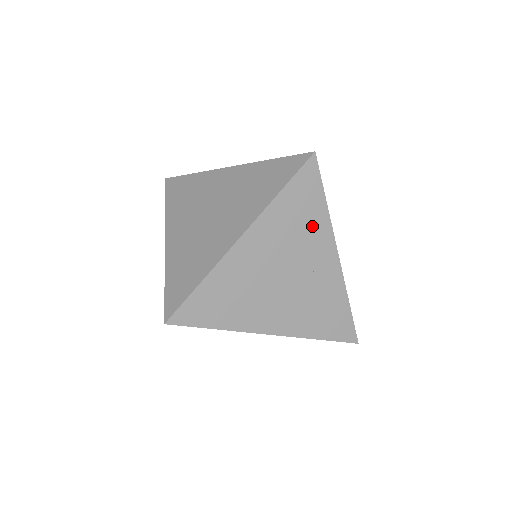
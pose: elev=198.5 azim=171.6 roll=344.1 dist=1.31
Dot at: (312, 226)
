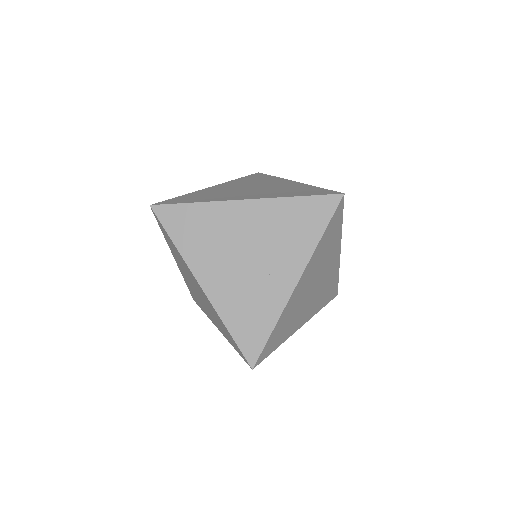
Dot at: (297, 242)
